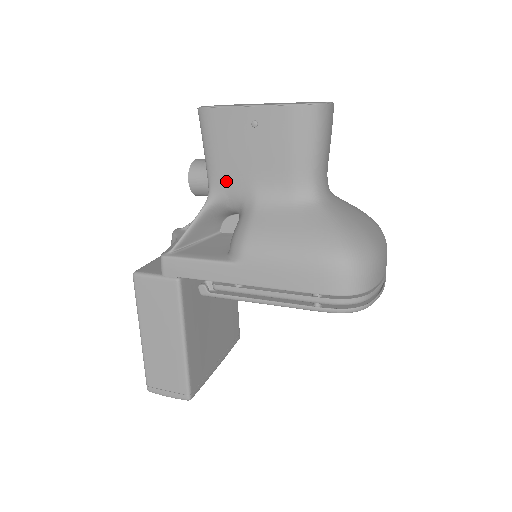
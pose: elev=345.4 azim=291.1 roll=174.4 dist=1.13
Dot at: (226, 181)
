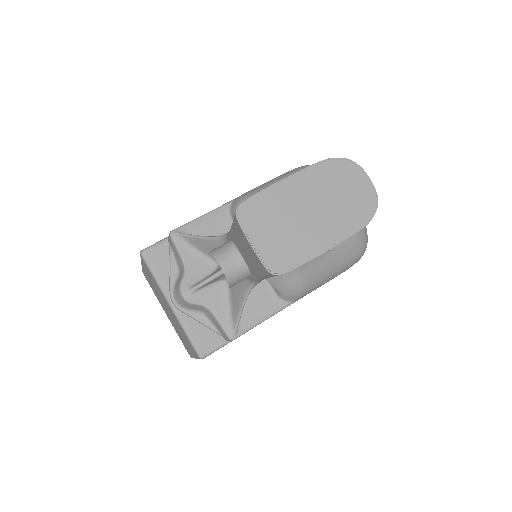
Dot at: occluded
